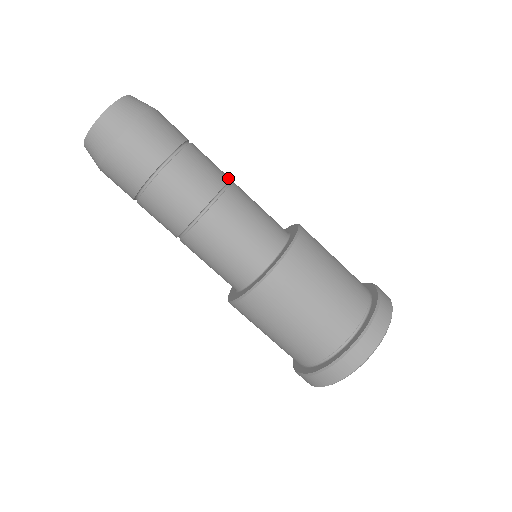
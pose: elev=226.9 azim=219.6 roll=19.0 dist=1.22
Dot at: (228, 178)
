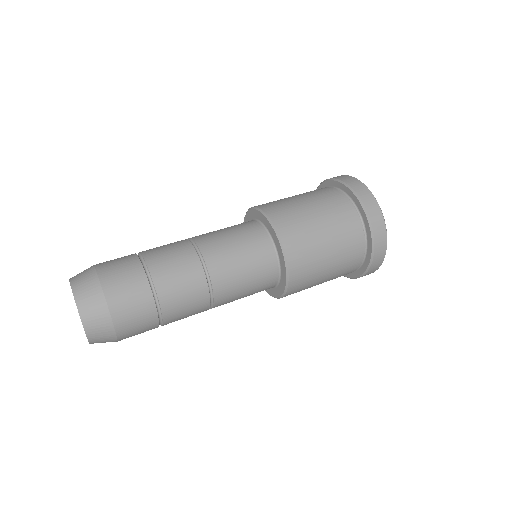
Dot at: (185, 240)
